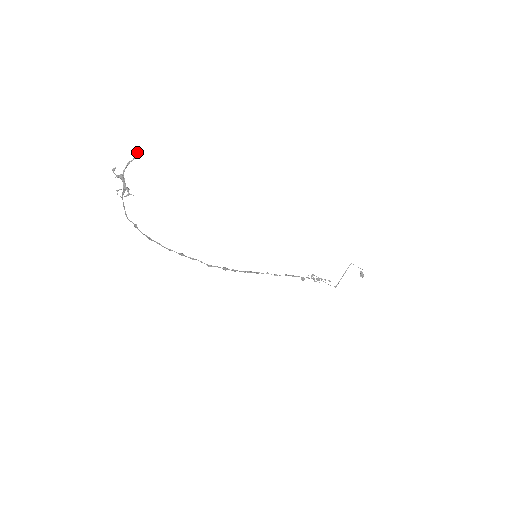
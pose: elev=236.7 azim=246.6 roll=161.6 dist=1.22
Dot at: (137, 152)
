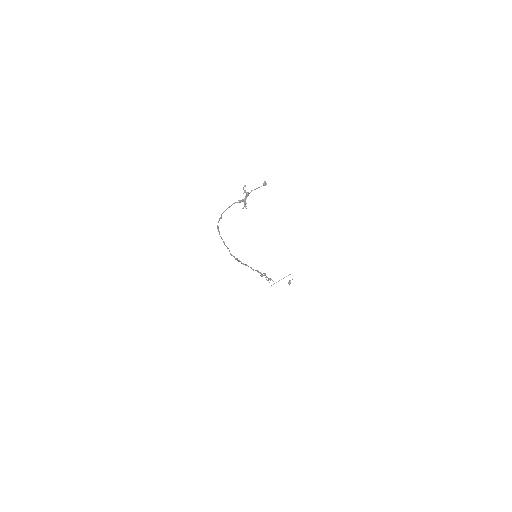
Dot at: occluded
